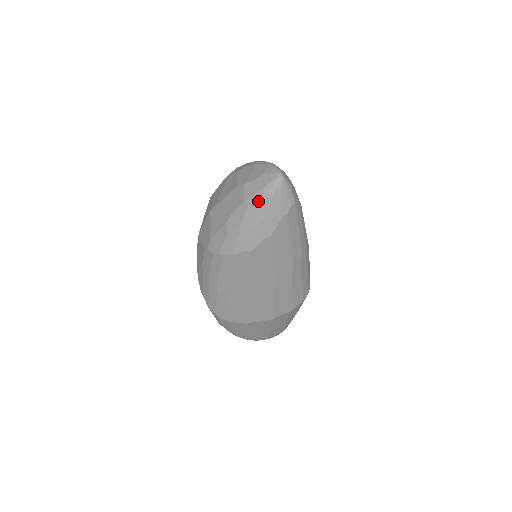
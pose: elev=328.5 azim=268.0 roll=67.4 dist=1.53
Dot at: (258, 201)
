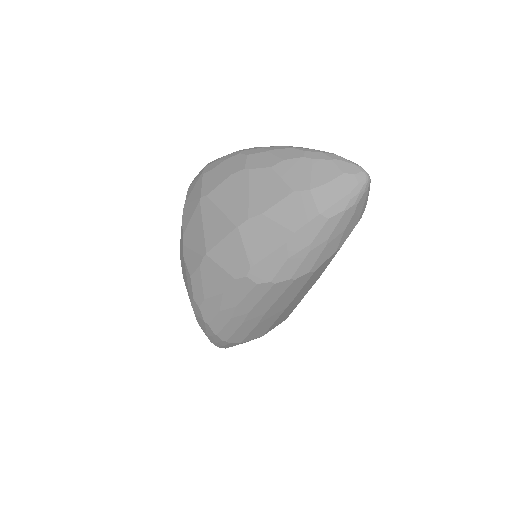
Dot at: (341, 212)
